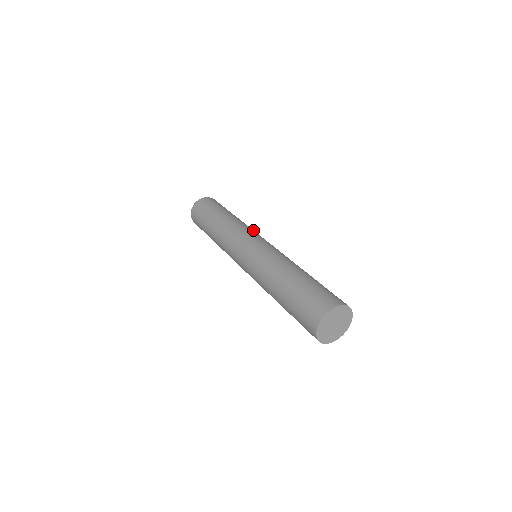
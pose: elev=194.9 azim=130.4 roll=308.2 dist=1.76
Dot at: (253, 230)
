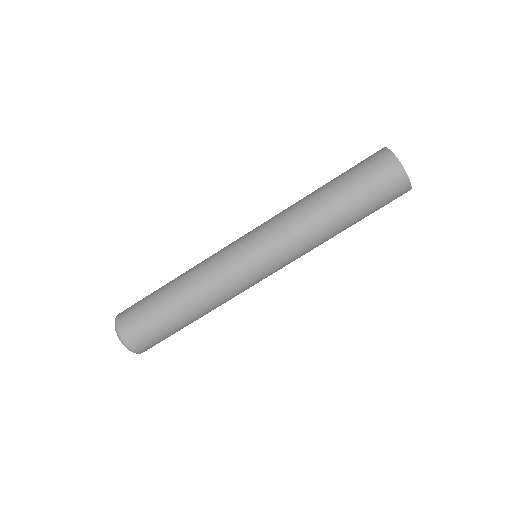
Dot at: occluded
